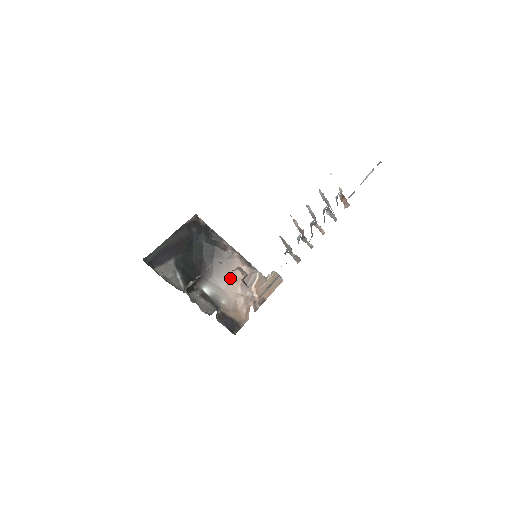
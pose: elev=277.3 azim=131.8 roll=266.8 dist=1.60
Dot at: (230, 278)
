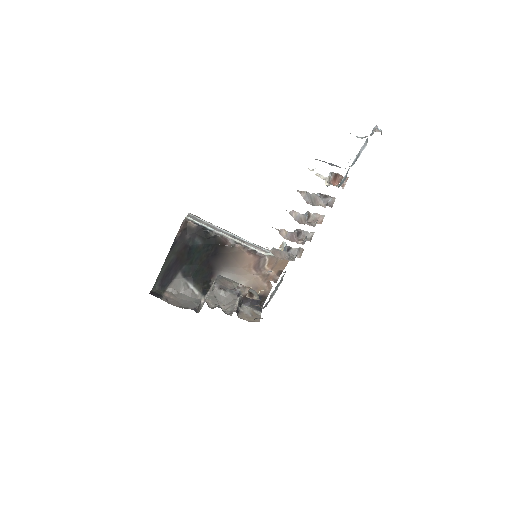
Dot at: (241, 265)
